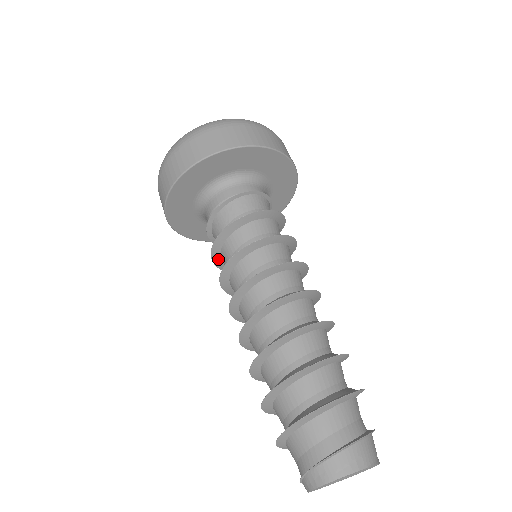
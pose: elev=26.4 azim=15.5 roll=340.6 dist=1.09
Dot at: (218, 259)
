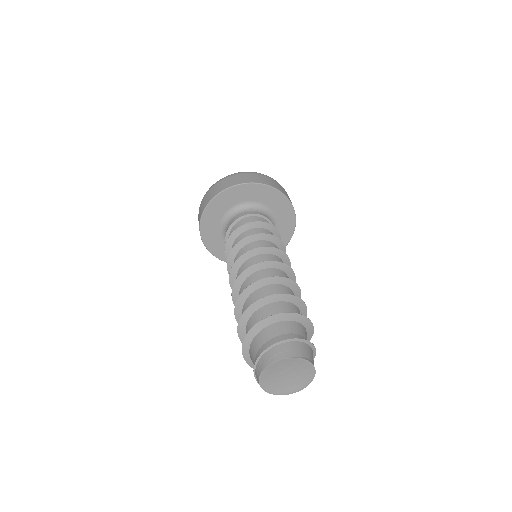
Dot at: occluded
